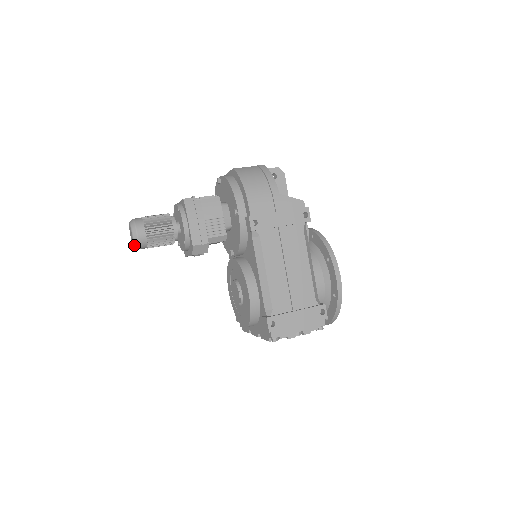
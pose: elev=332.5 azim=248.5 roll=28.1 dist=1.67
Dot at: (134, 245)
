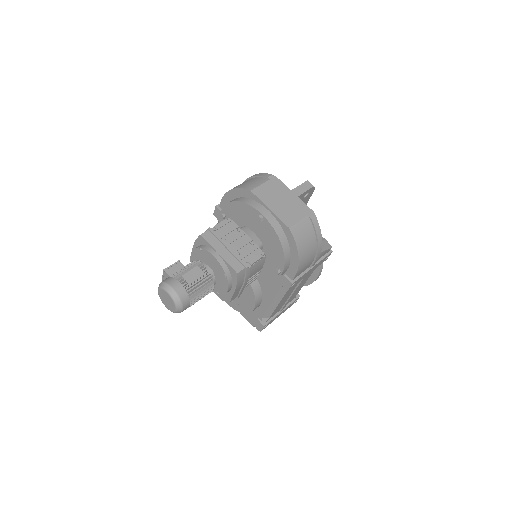
Dot at: (171, 311)
